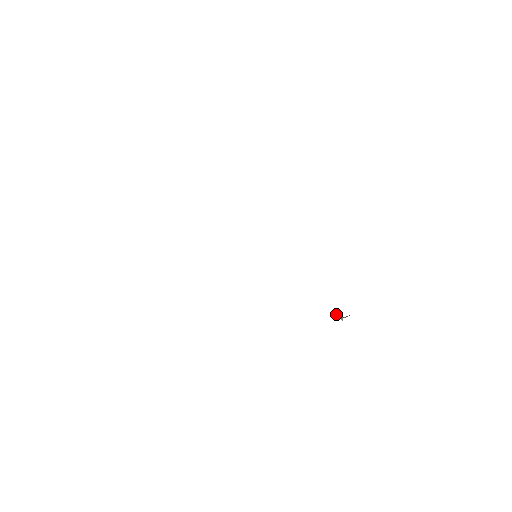
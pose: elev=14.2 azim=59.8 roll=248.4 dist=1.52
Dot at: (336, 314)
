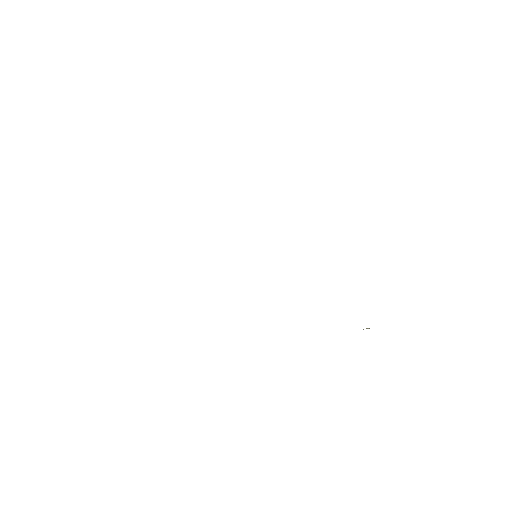
Dot at: occluded
